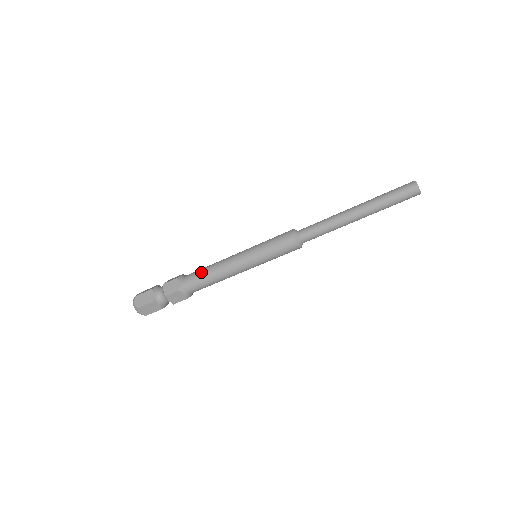
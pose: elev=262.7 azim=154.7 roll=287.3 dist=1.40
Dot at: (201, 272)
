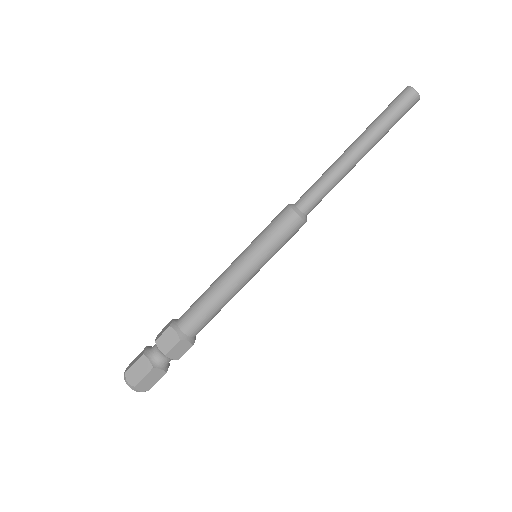
Dot at: (197, 299)
